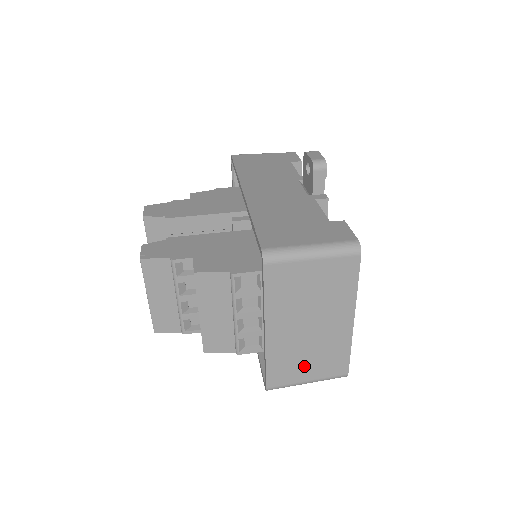
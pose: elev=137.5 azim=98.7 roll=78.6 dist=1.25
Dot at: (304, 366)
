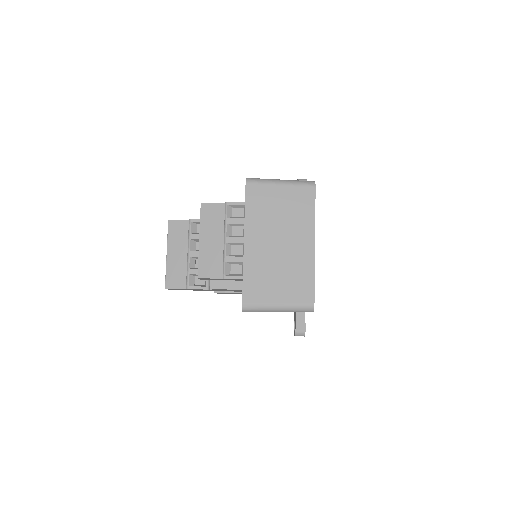
Dot at: (275, 286)
